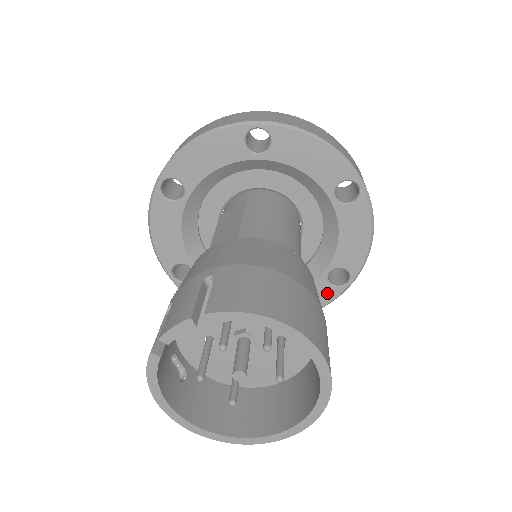
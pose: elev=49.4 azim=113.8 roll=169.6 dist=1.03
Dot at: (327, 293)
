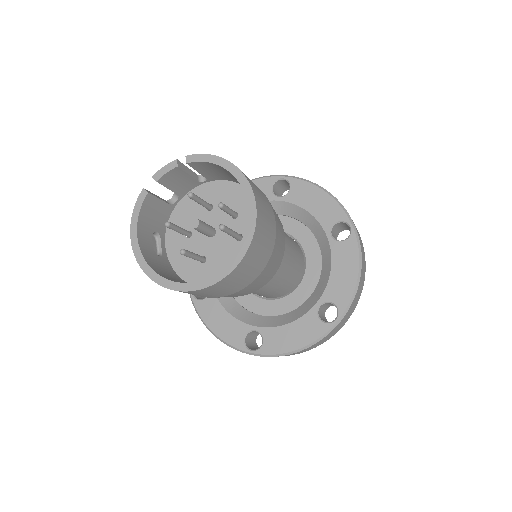
Dot at: (316, 328)
